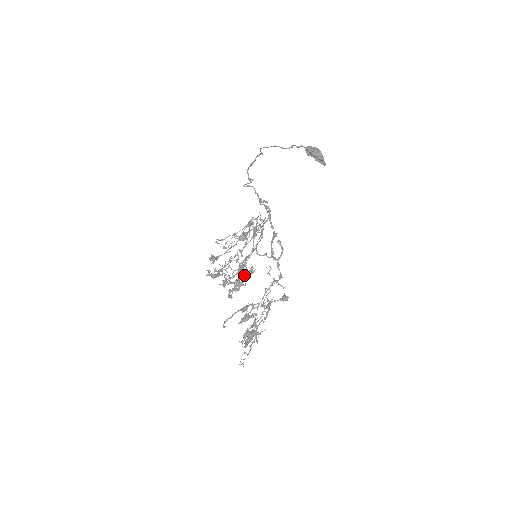
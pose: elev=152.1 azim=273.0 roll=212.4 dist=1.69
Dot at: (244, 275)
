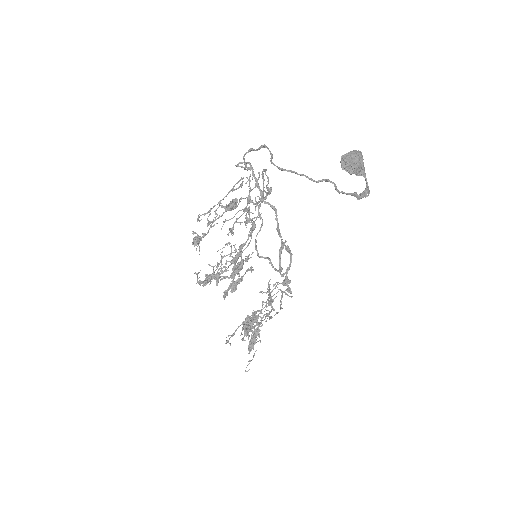
Dot at: (240, 269)
